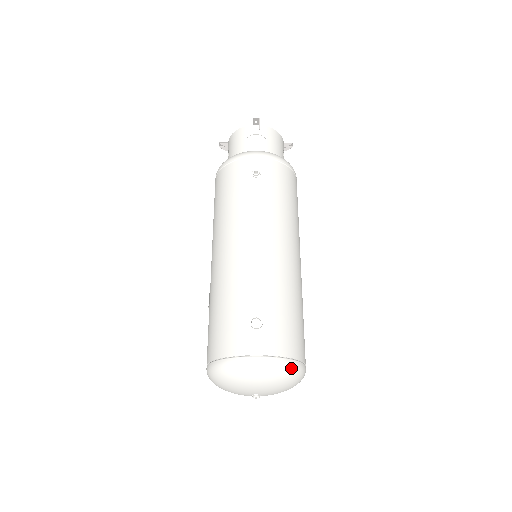
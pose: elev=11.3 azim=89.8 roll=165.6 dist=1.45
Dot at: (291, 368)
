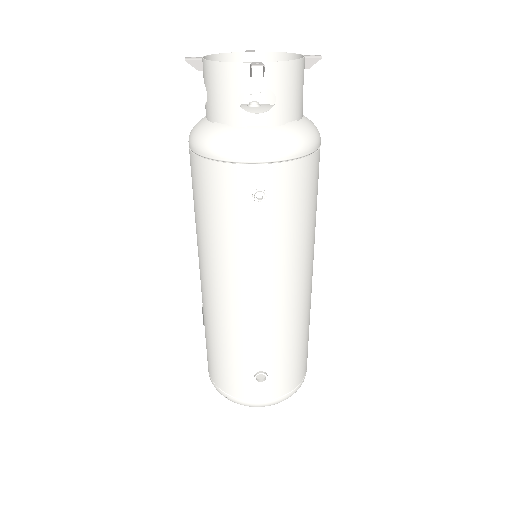
Dot at: occluded
